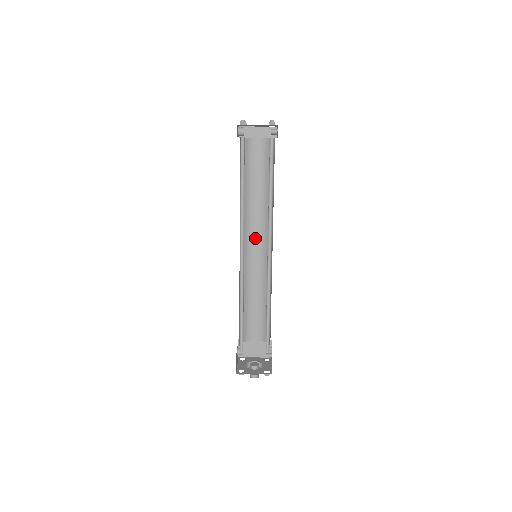
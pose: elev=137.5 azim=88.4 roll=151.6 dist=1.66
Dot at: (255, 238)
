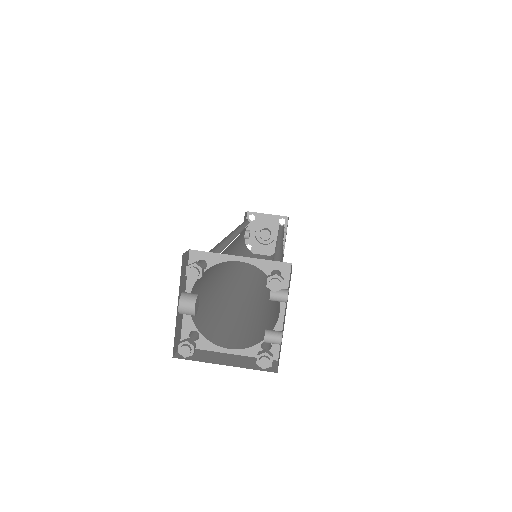
Dot at: occluded
